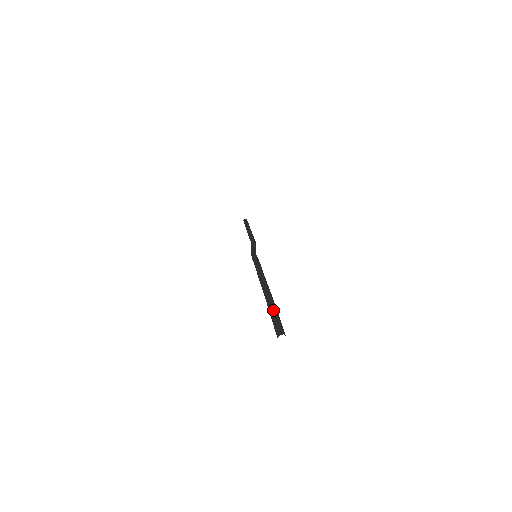
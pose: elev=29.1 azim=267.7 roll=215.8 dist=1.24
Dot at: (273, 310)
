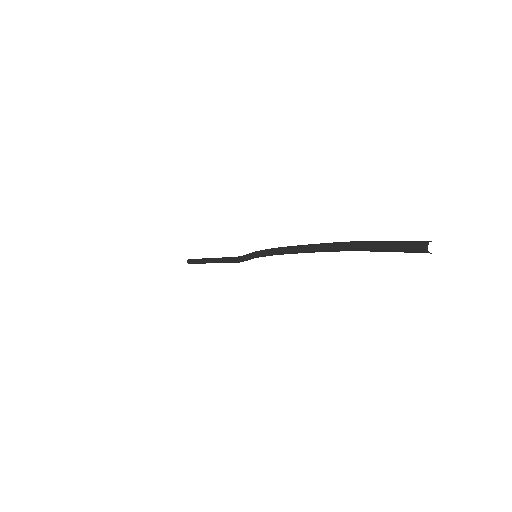
Dot at: (382, 241)
